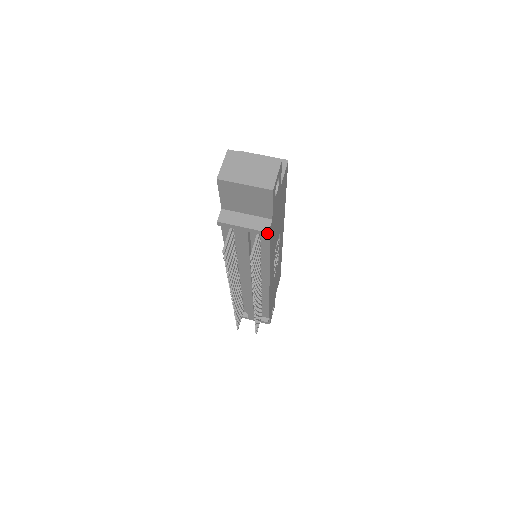
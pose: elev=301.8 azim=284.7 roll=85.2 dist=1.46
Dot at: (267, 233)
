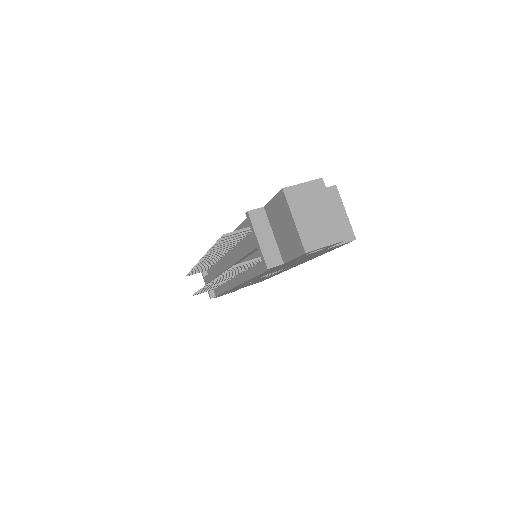
Dot at: (267, 268)
